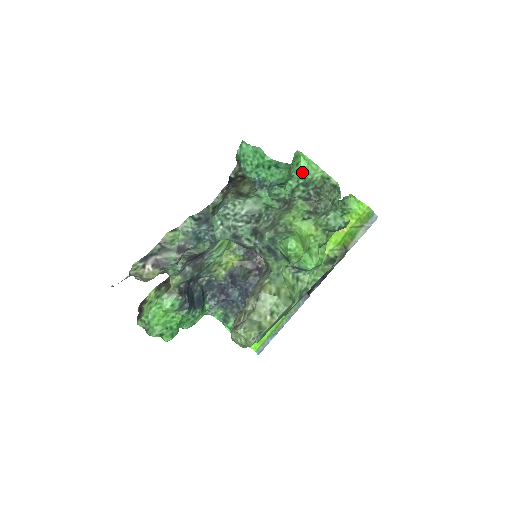
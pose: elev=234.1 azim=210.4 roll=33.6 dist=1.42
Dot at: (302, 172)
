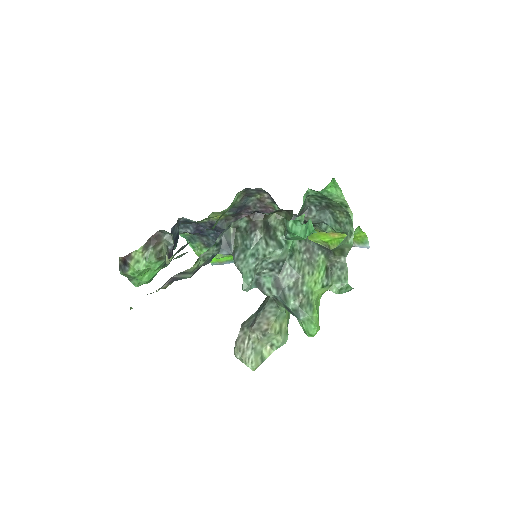
Dot at: (325, 192)
